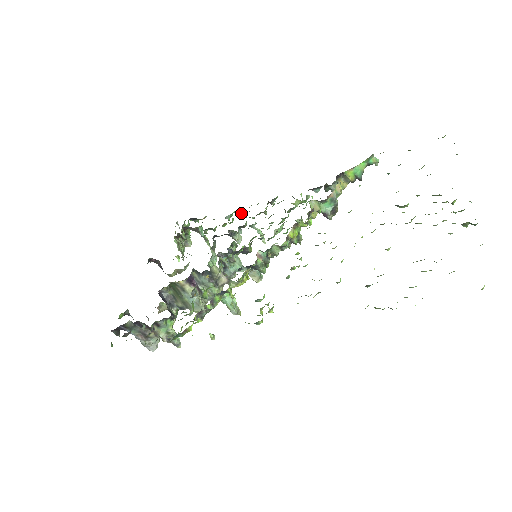
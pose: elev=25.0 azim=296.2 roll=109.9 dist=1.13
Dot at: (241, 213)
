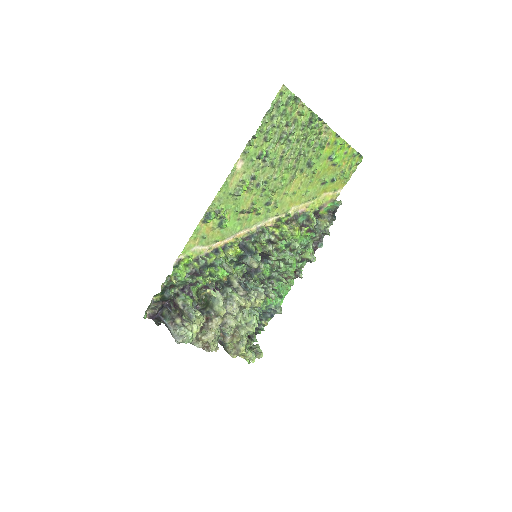
Dot at: (281, 293)
